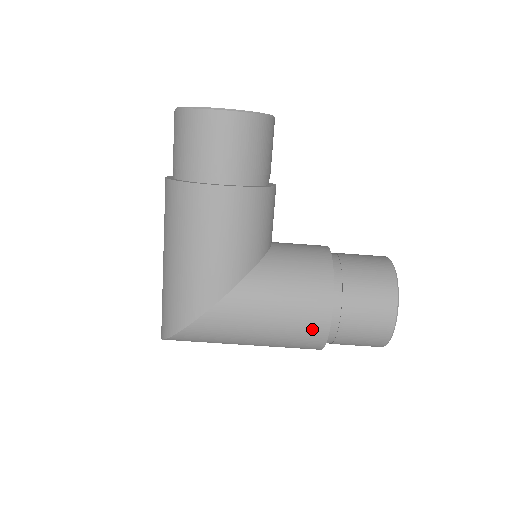
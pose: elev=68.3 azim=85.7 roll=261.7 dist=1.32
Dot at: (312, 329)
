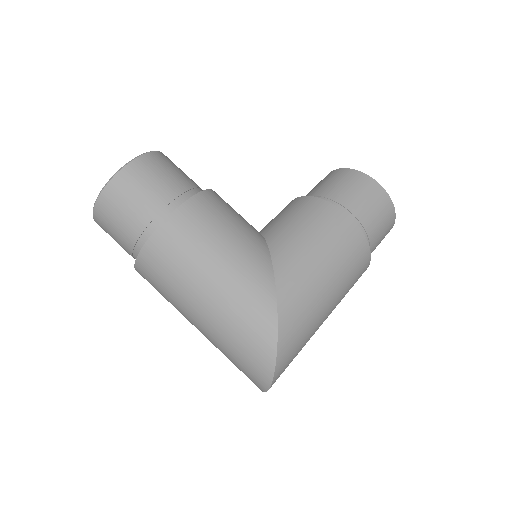
Dot at: (349, 237)
